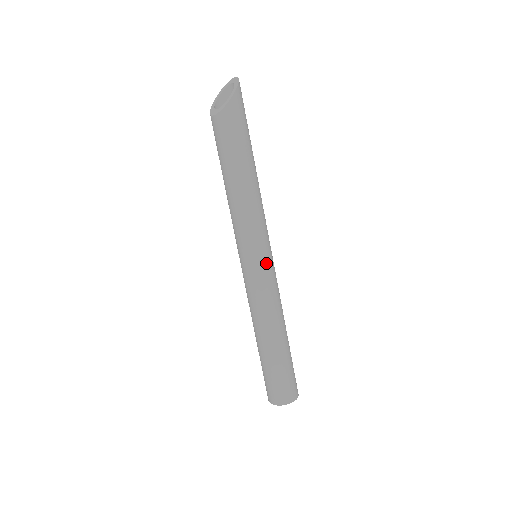
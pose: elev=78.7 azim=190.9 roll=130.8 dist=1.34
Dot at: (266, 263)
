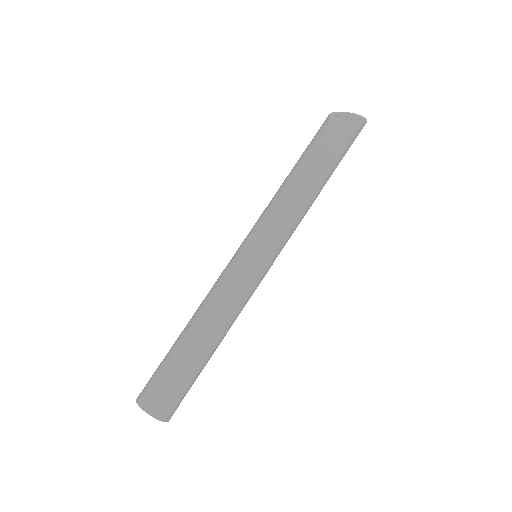
Dot at: (266, 269)
